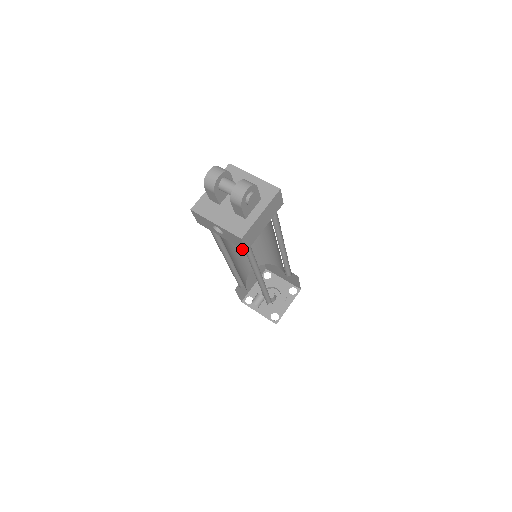
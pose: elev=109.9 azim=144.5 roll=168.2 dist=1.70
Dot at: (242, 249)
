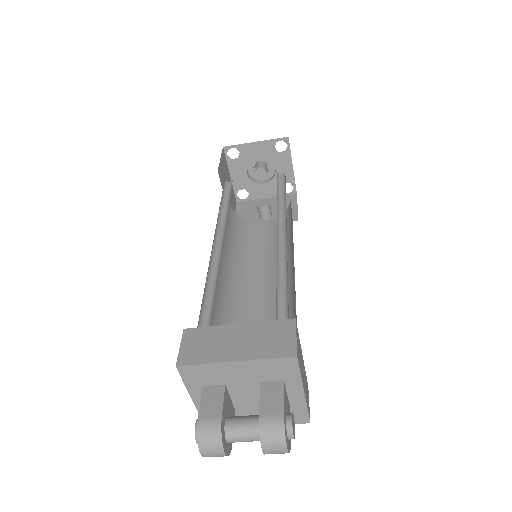
Dot at: occluded
